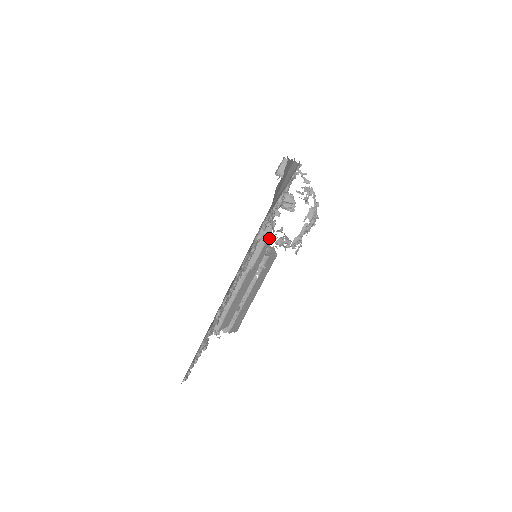
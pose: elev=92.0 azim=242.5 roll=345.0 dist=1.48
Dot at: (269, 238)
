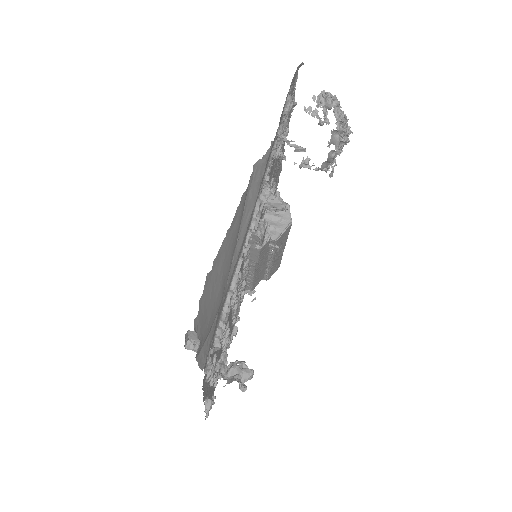
Dot at: (268, 226)
